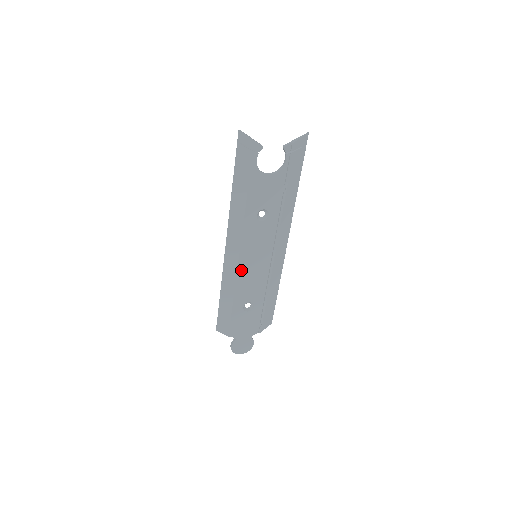
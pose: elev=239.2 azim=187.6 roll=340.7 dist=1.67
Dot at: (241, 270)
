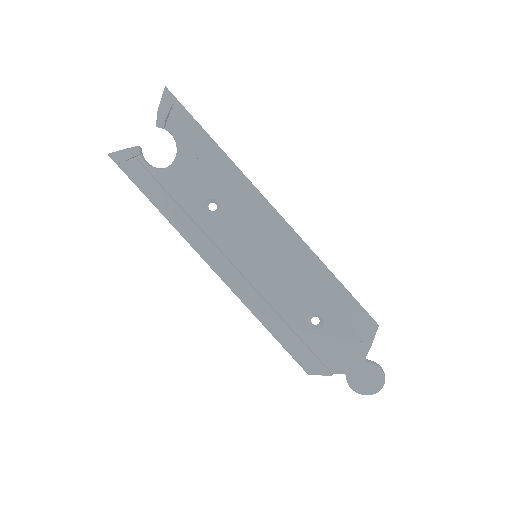
Dot at: (255, 284)
